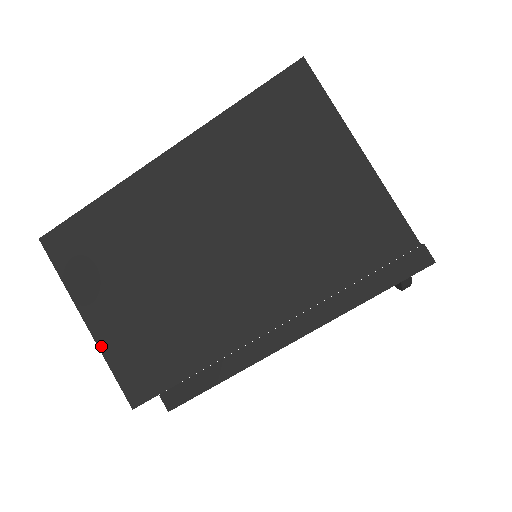
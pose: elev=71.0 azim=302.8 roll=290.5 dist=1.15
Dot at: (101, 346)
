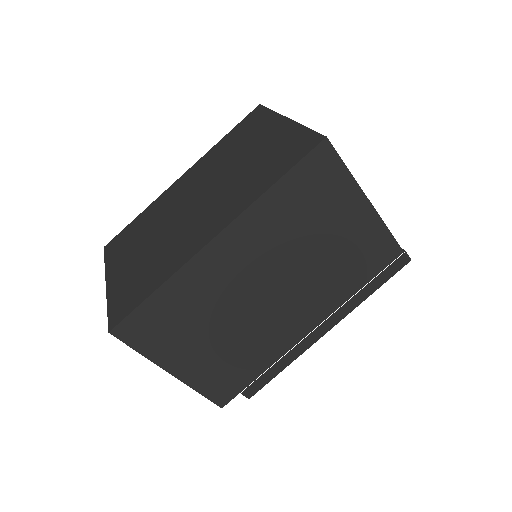
Dot at: (188, 383)
